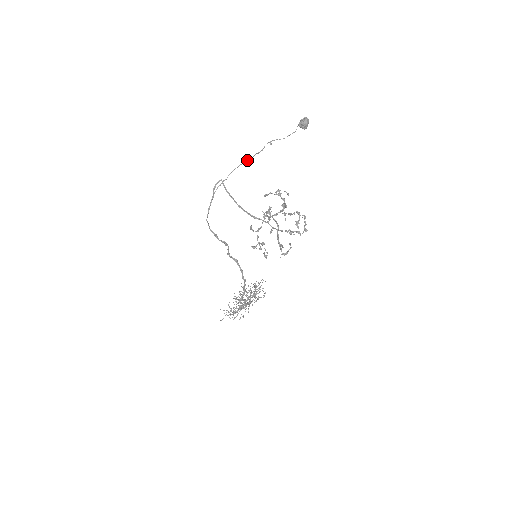
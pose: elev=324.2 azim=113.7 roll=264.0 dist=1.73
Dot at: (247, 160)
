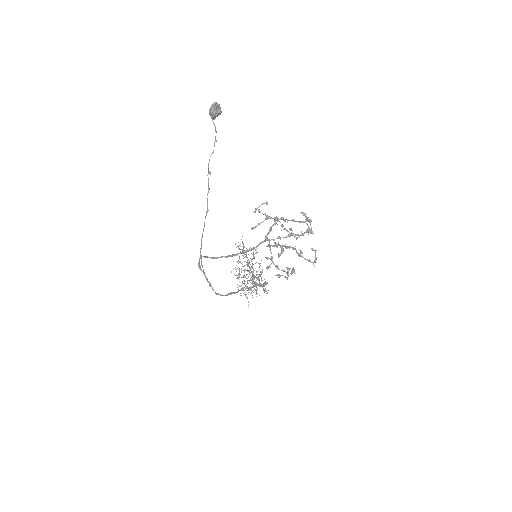
Dot at: (206, 215)
